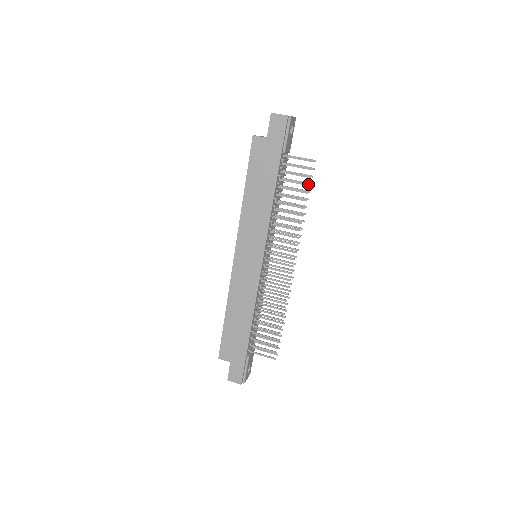
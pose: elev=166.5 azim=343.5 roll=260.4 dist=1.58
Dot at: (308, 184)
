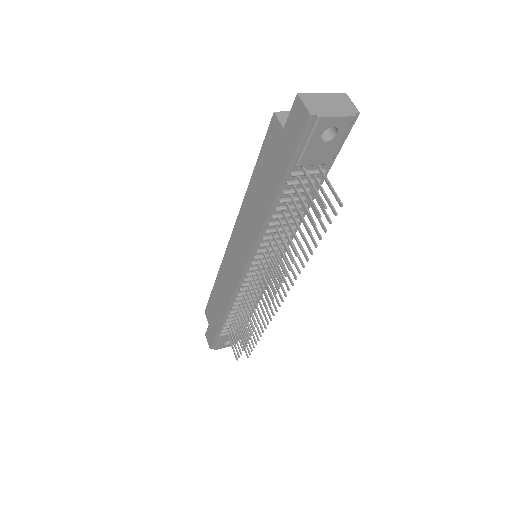
Dot at: (309, 231)
